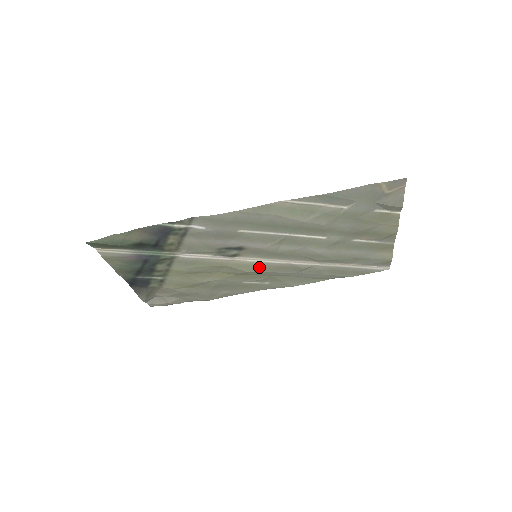
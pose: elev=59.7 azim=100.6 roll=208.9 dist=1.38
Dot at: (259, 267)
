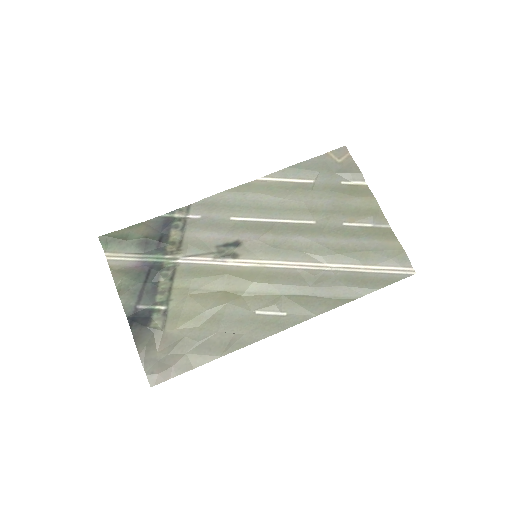
Dot at: (264, 276)
